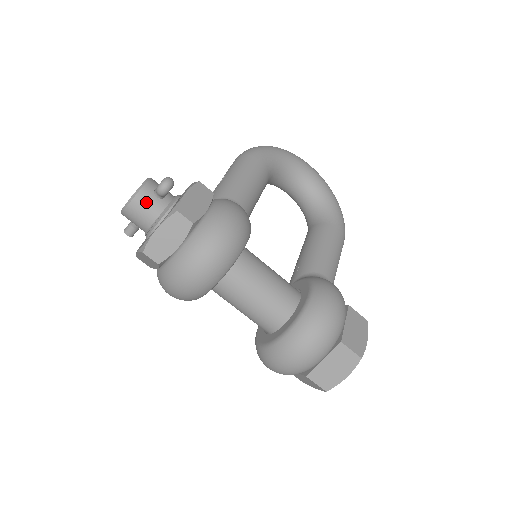
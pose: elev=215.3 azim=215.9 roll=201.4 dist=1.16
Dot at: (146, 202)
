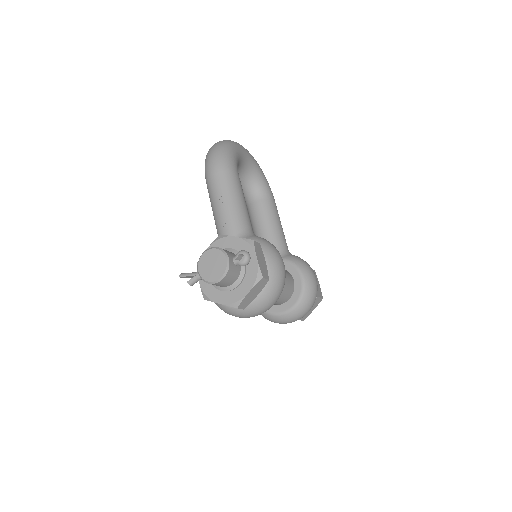
Dot at: (232, 273)
